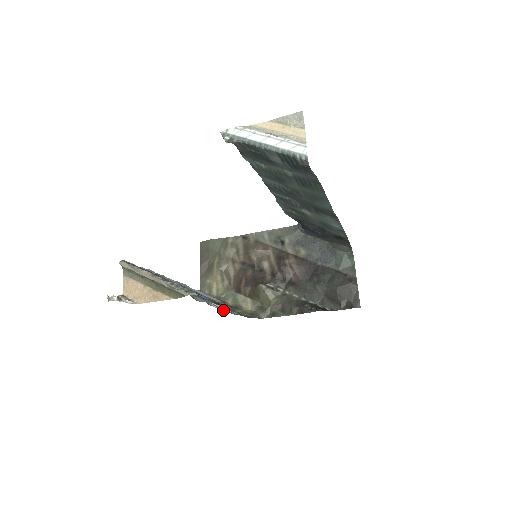
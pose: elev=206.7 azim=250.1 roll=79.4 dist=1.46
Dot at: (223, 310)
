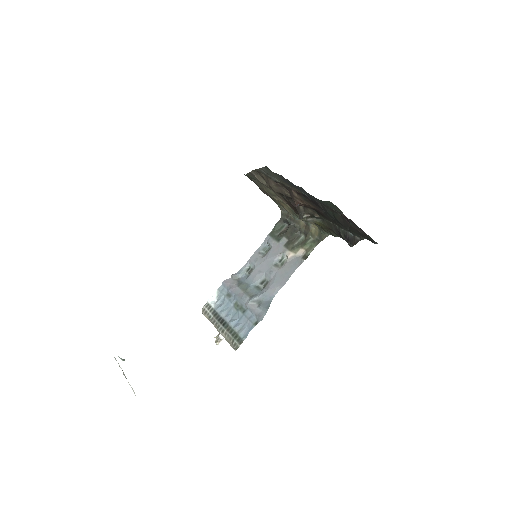
Dot at: (280, 288)
